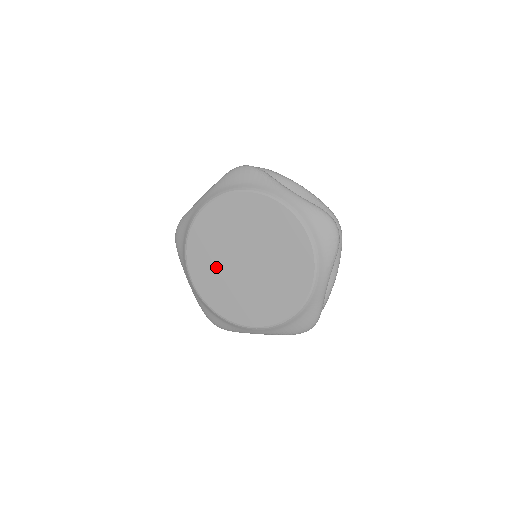
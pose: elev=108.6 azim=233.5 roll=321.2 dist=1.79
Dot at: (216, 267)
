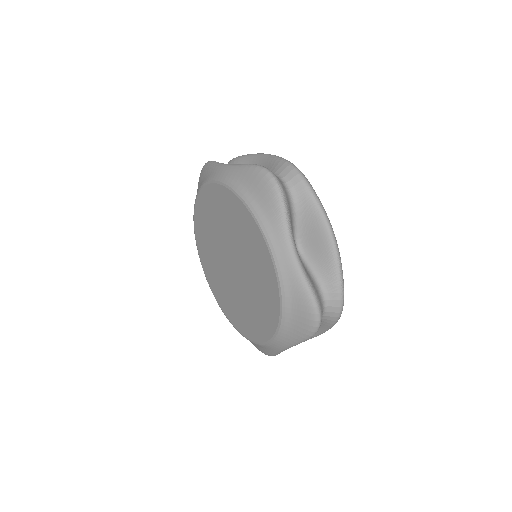
Dot at: (211, 240)
